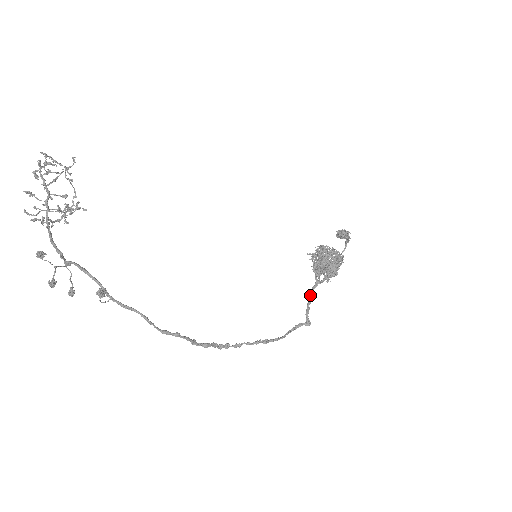
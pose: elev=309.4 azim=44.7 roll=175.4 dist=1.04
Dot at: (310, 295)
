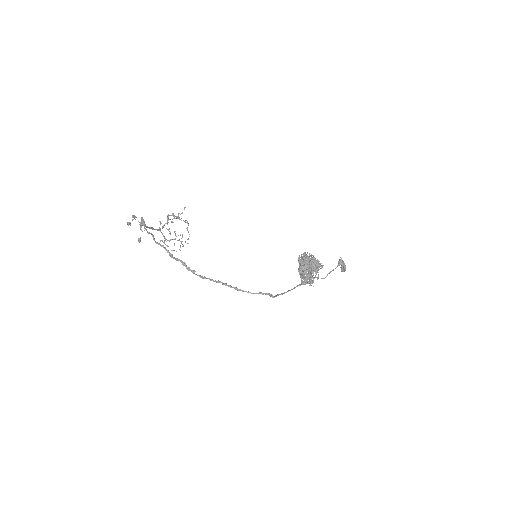
Dot at: occluded
